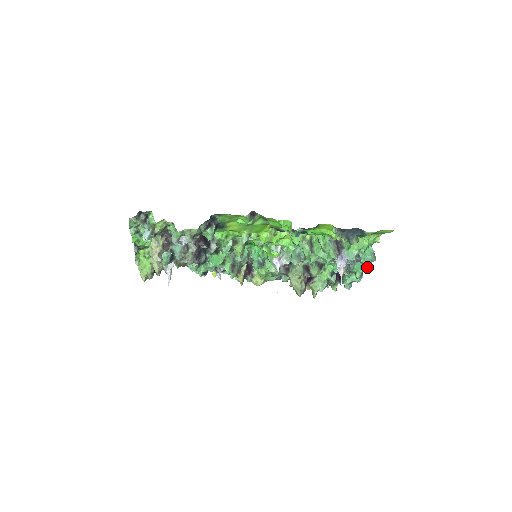
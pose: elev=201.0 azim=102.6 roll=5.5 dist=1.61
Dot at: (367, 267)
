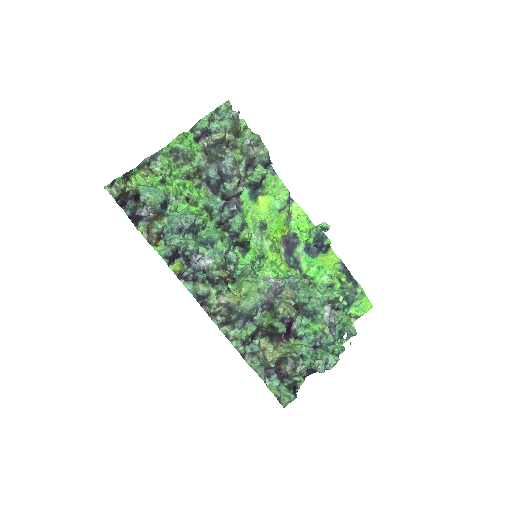
Dot at: (344, 348)
